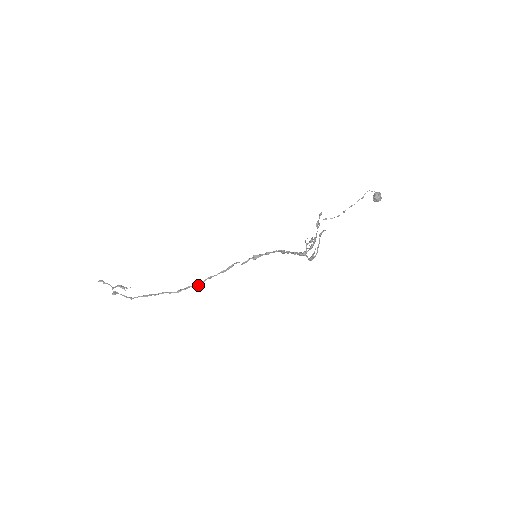
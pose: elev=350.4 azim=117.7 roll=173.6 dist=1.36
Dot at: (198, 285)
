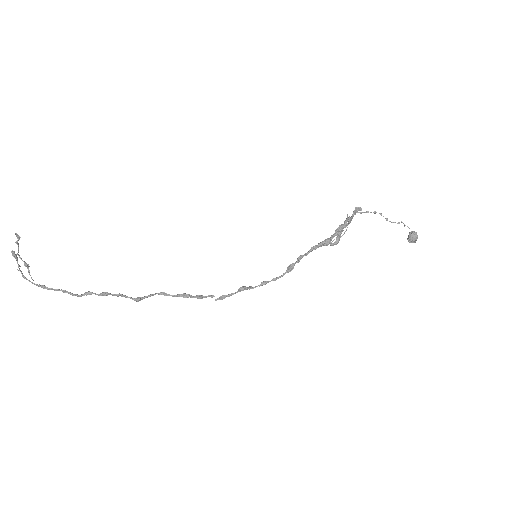
Dot at: (138, 298)
